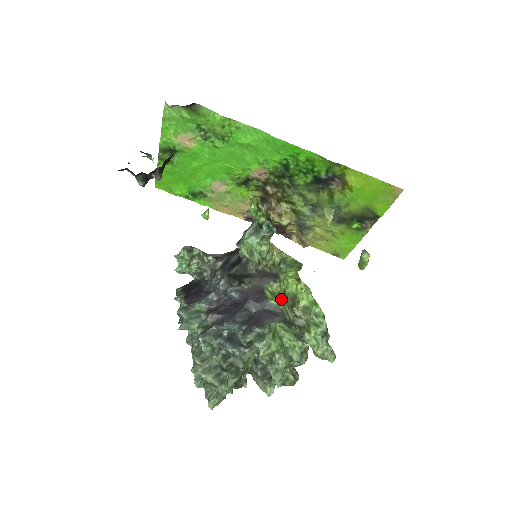
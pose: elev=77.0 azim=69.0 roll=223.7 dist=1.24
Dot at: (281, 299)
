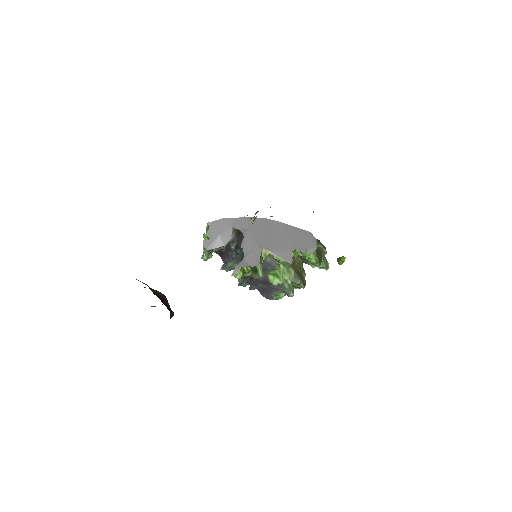
Dot at: (281, 275)
